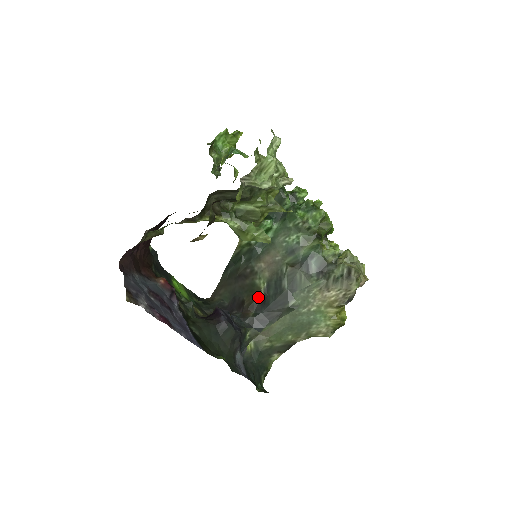
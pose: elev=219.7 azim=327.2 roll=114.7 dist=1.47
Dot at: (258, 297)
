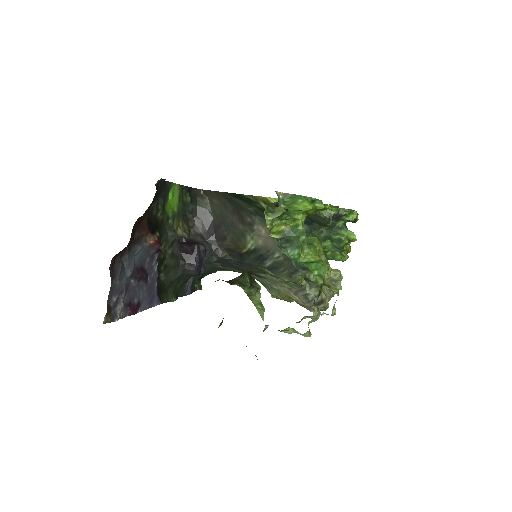
Dot at: (239, 249)
